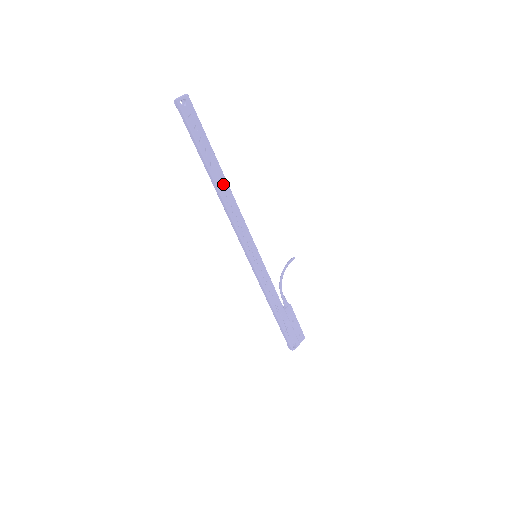
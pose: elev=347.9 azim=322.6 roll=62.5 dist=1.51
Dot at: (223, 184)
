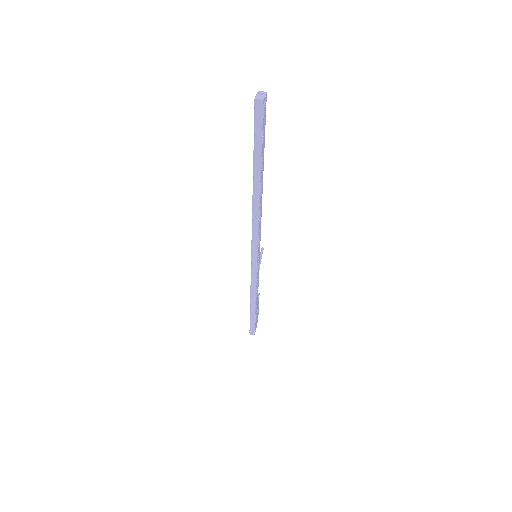
Dot at: (261, 190)
